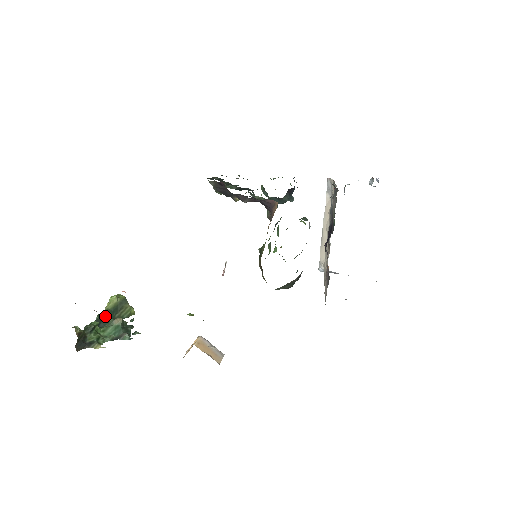
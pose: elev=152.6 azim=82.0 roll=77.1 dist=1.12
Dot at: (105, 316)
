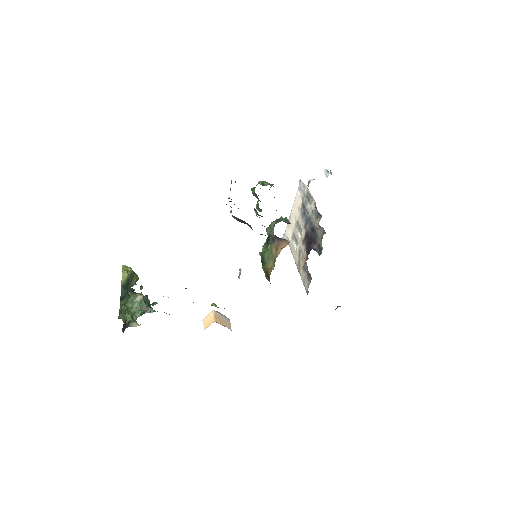
Dot at: (125, 292)
